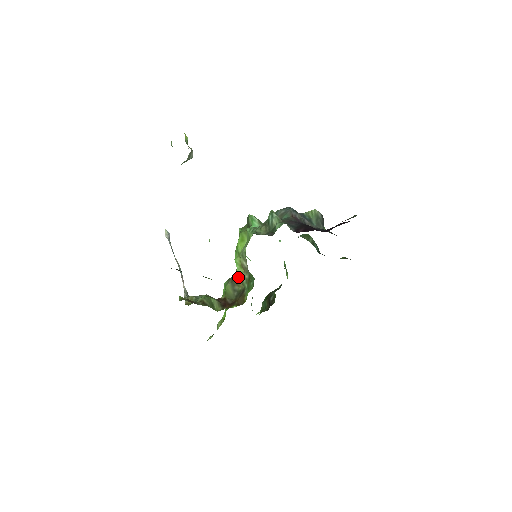
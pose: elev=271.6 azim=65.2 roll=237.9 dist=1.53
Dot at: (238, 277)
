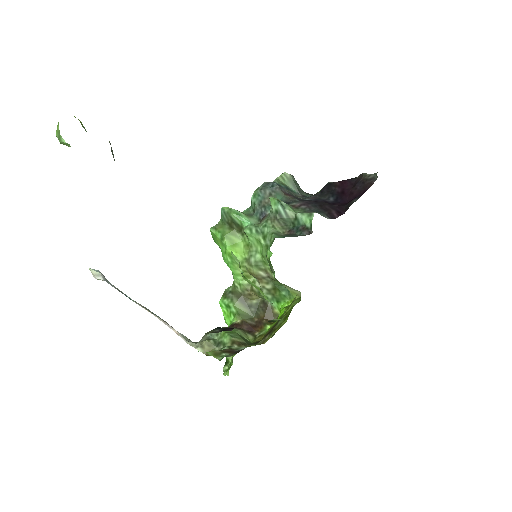
Dot at: (247, 290)
